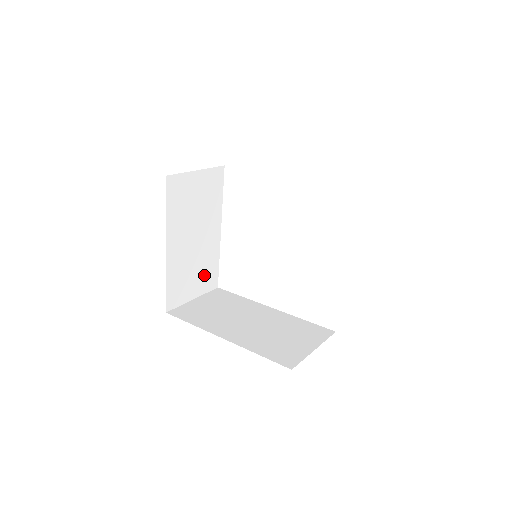
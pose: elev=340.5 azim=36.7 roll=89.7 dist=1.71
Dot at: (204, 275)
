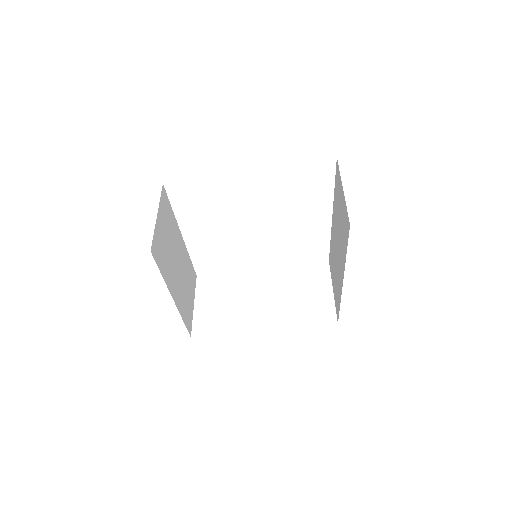
Dot at: (190, 281)
